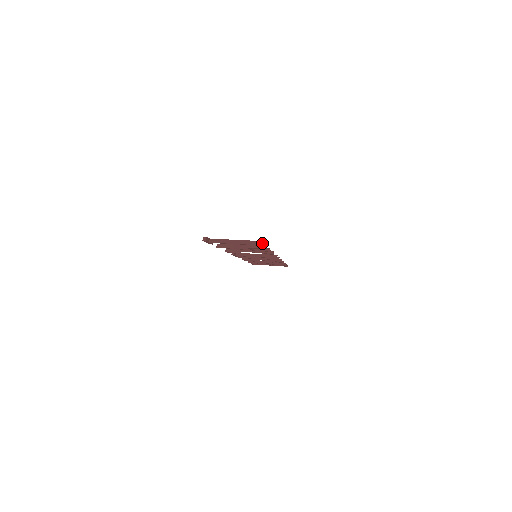
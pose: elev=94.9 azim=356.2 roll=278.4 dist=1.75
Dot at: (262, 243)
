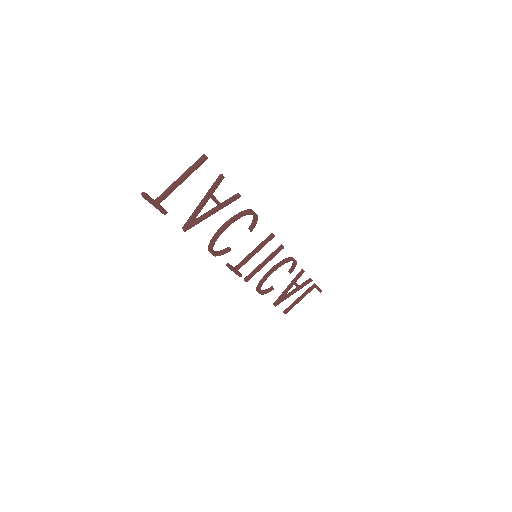
Dot at: (205, 156)
